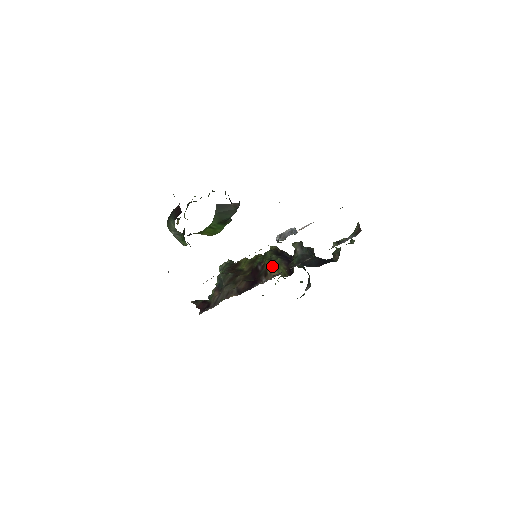
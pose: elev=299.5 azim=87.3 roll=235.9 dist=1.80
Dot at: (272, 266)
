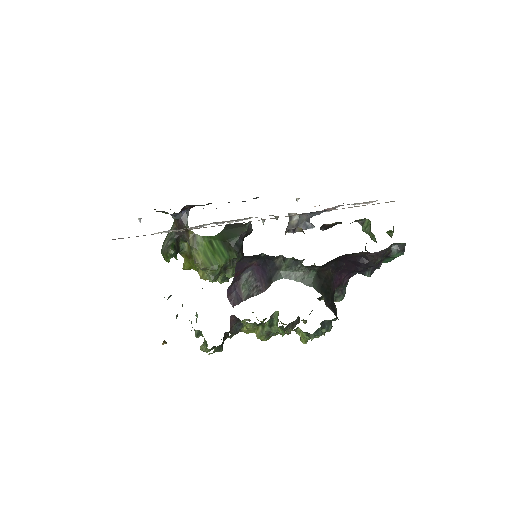
Dot at: occluded
